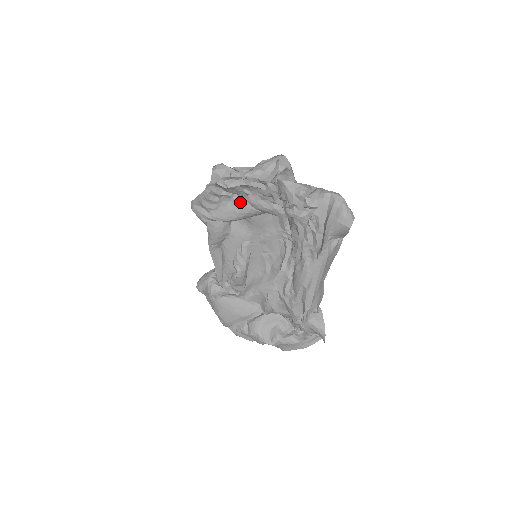
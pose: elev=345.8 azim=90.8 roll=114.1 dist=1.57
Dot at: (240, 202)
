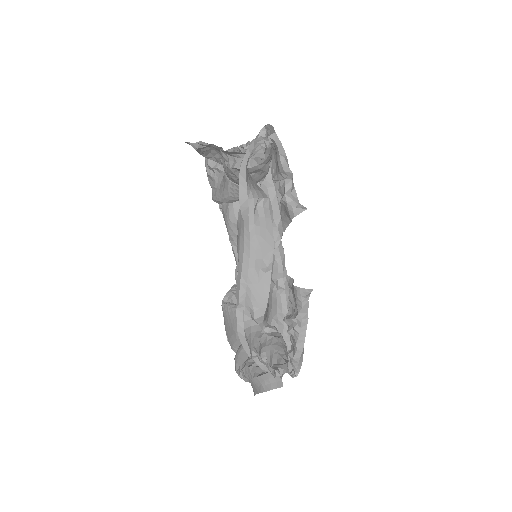
Dot at: (225, 175)
